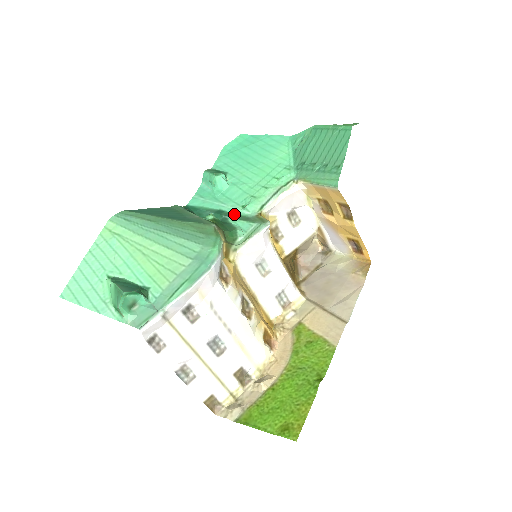
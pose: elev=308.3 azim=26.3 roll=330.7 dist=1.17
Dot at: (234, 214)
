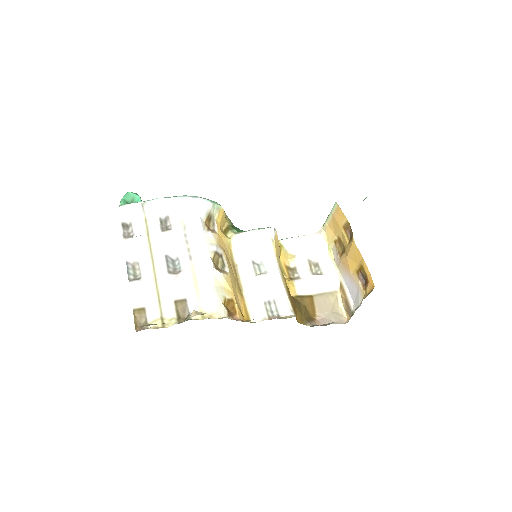
Dot at: occluded
